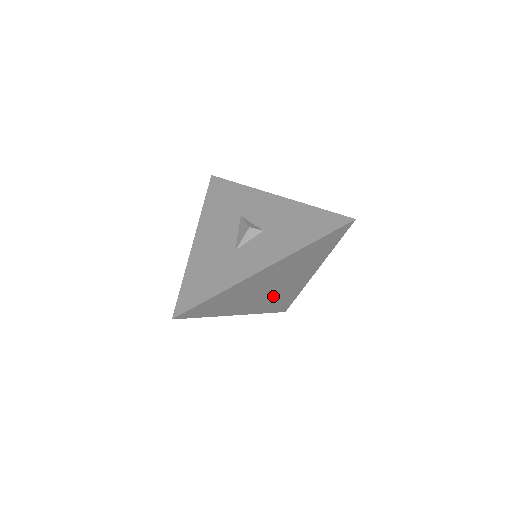
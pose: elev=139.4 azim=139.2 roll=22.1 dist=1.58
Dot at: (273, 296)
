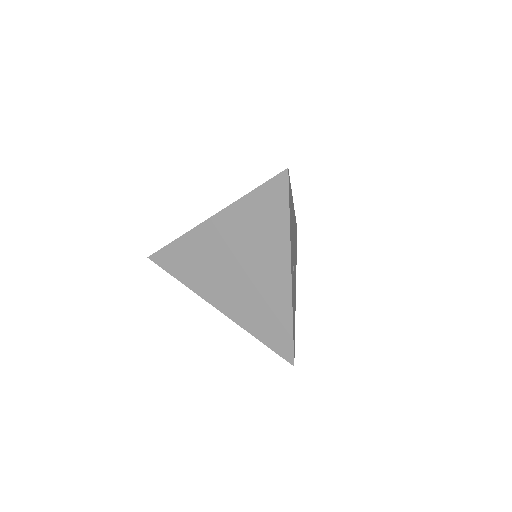
Dot at: (250, 296)
